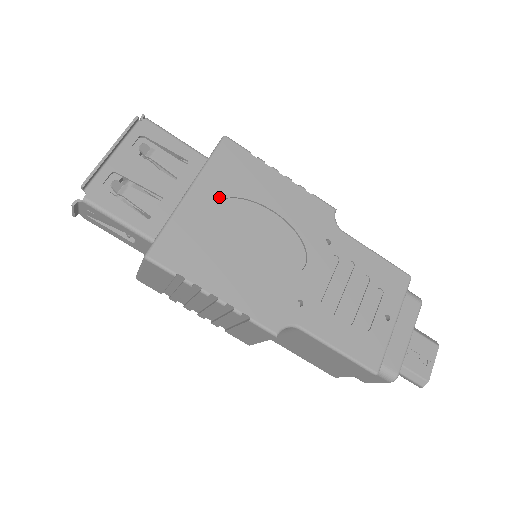
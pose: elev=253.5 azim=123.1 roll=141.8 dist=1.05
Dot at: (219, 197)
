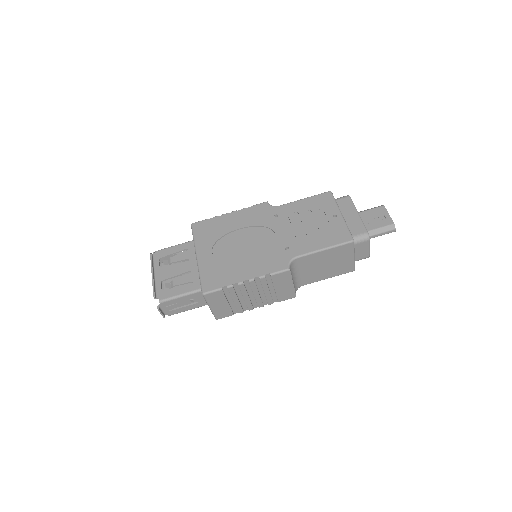
Dot at: (211, 246)
